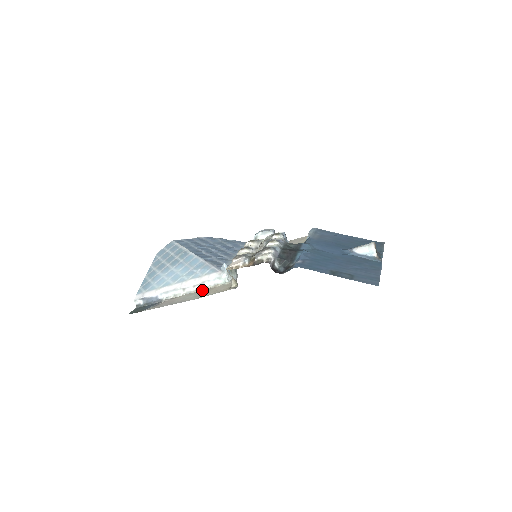
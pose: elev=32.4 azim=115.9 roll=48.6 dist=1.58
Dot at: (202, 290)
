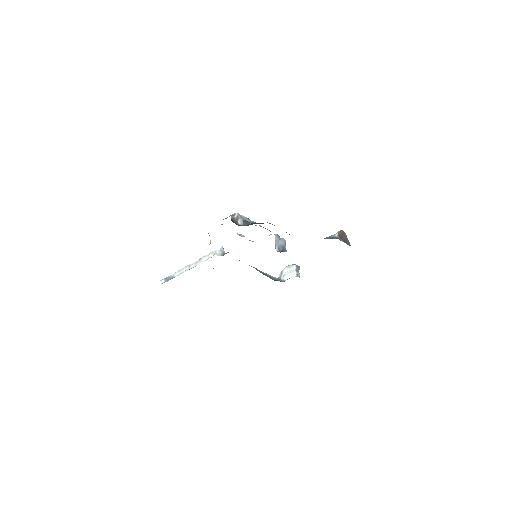
Dot at: (198, 264)
